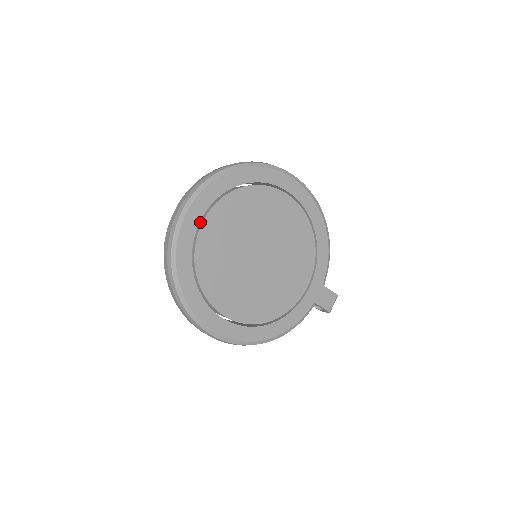
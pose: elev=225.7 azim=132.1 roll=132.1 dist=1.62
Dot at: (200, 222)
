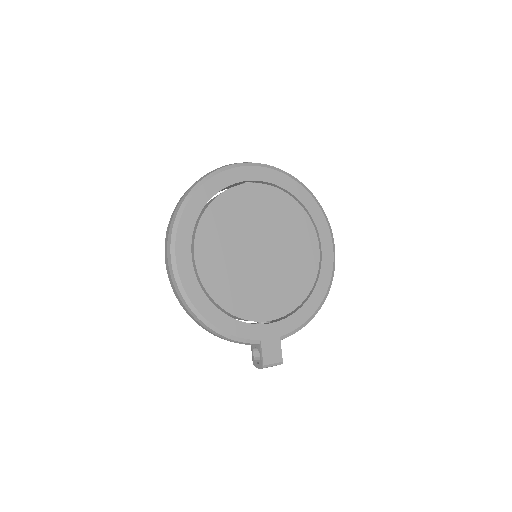
Dot at: (248, 184)
